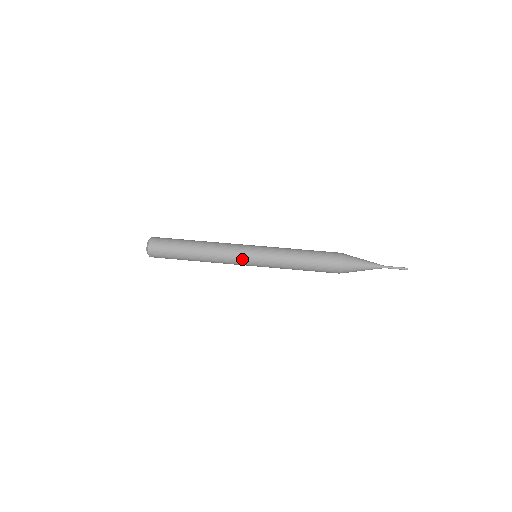
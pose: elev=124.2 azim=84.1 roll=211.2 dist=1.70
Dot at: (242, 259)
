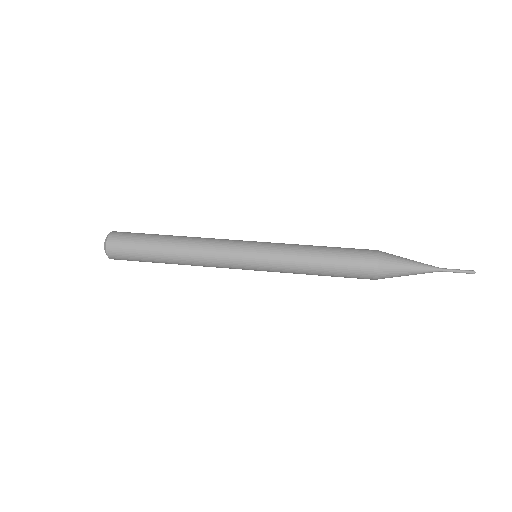
Dot at: (236, 262)
